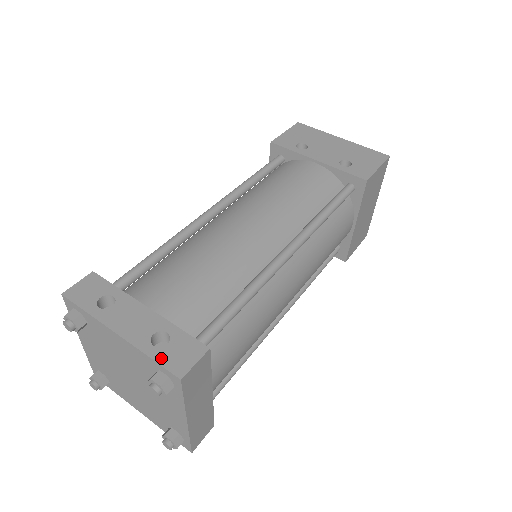
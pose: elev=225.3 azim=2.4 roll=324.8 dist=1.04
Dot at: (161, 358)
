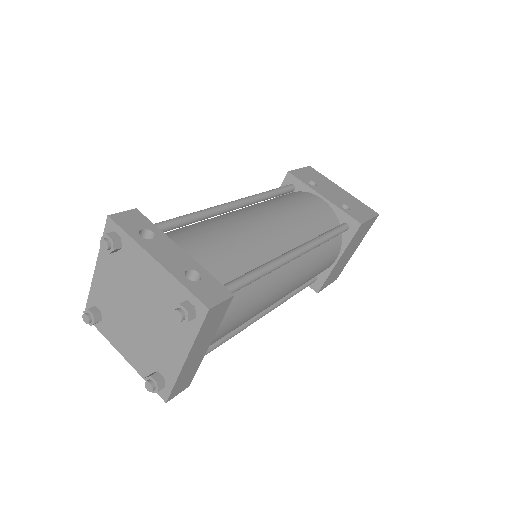
Dot at: (193, 289)
